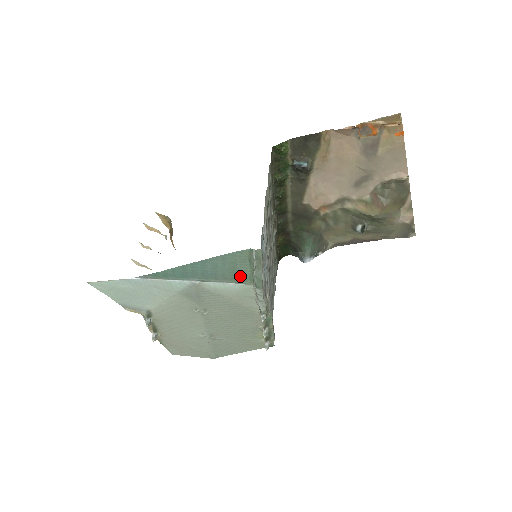
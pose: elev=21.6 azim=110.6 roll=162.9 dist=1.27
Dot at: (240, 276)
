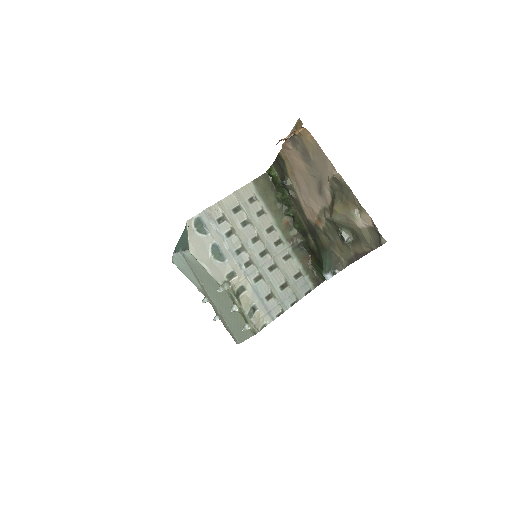
Dot at: occluded
